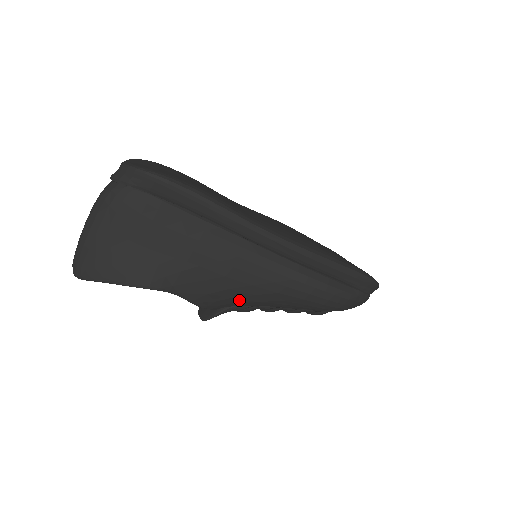
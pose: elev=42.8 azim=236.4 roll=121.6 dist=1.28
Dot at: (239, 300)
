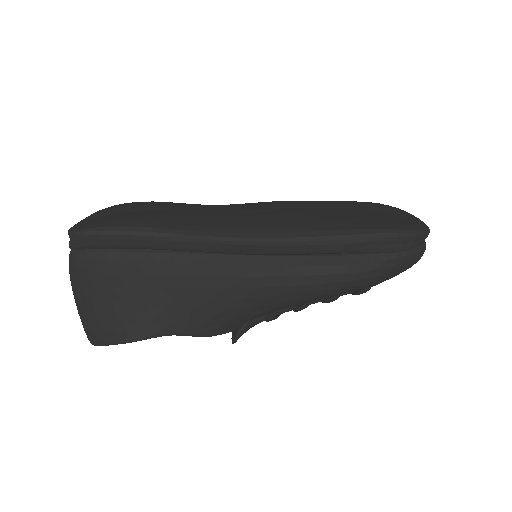
Dot at: (244, 316)
